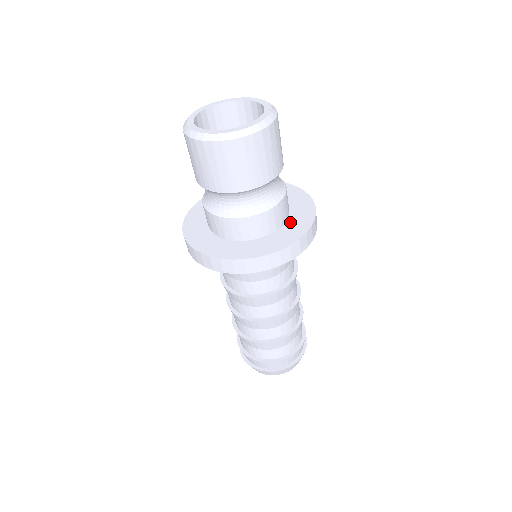
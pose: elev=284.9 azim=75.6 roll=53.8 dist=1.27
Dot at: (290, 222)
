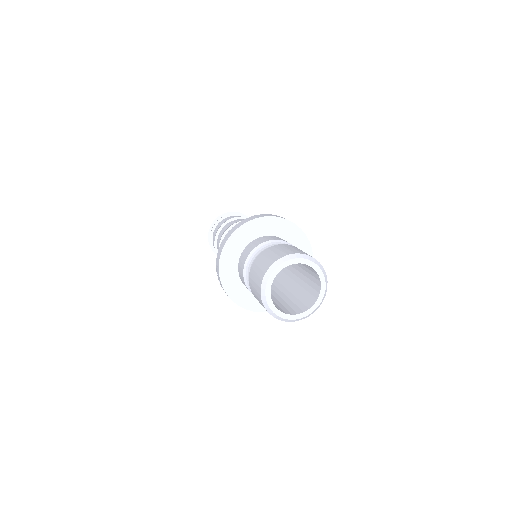
Dot at: occluded
